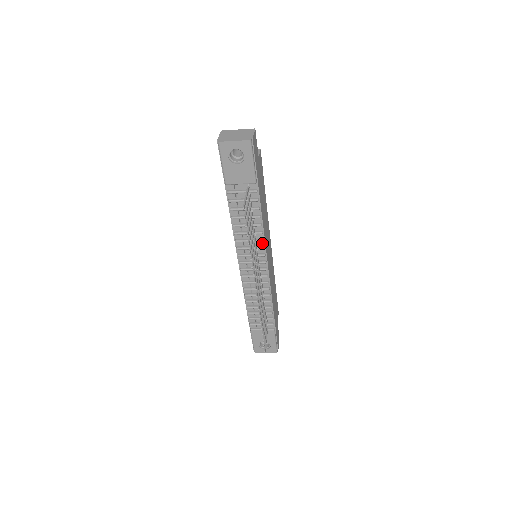
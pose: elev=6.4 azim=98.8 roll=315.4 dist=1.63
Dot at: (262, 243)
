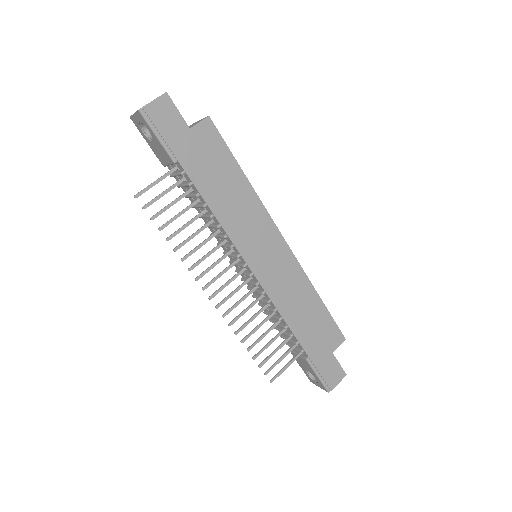
Dot at: (229, 240)
